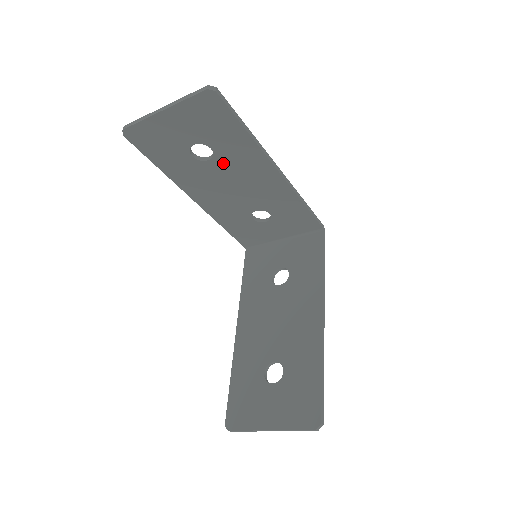
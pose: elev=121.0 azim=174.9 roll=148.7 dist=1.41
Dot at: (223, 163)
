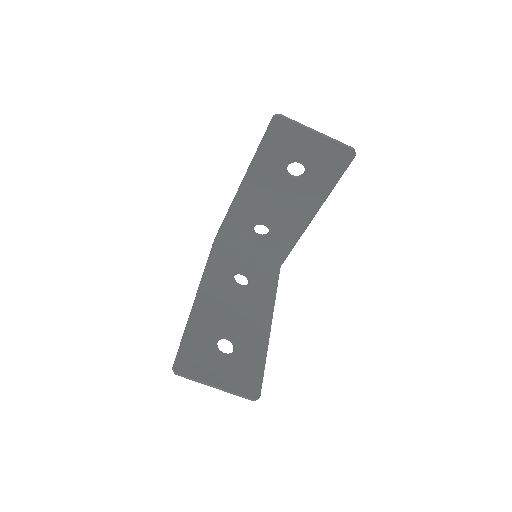
Dot at: (296, 186)
